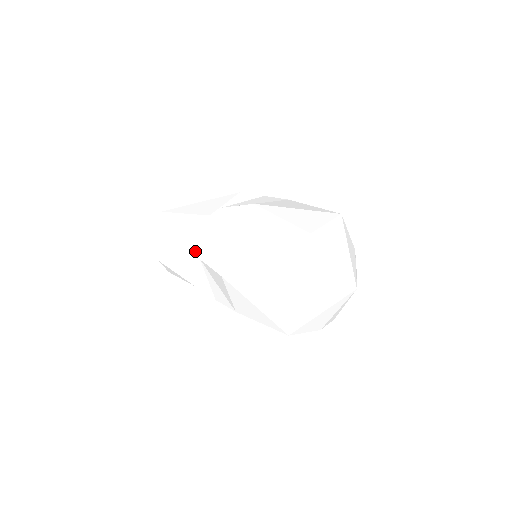
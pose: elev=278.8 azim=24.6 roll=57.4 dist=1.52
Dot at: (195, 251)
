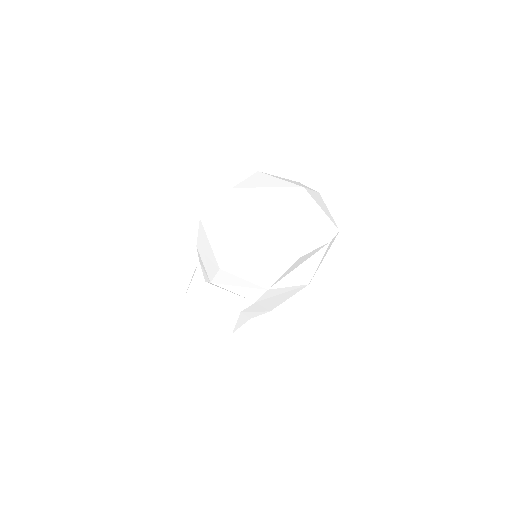
Dot at: (213, 289)
